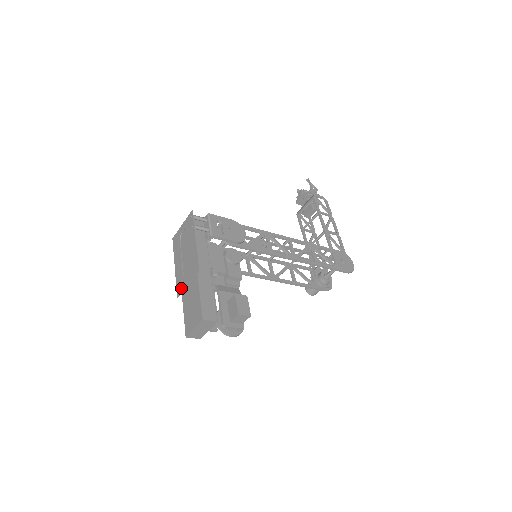
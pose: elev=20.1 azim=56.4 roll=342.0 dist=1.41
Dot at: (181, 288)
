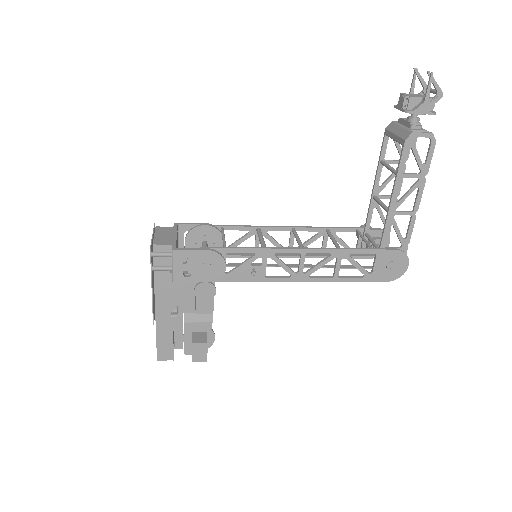
Dot at: occluded
